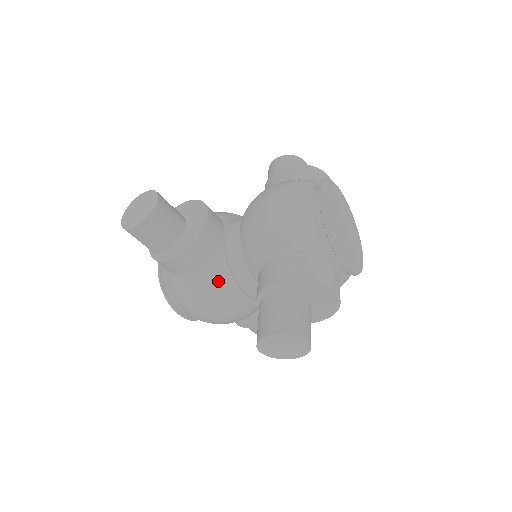
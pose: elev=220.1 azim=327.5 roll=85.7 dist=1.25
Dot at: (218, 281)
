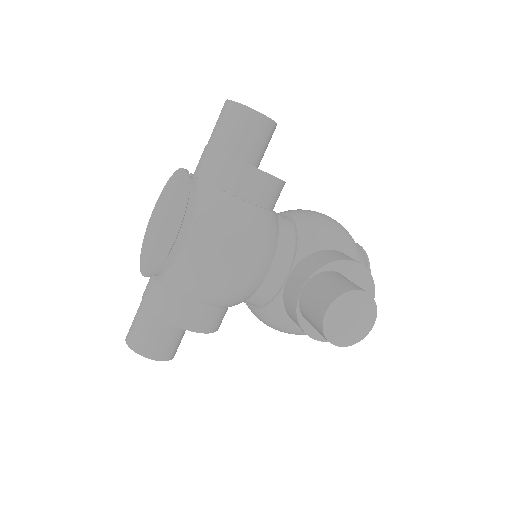
Dot at: (271, 231)
